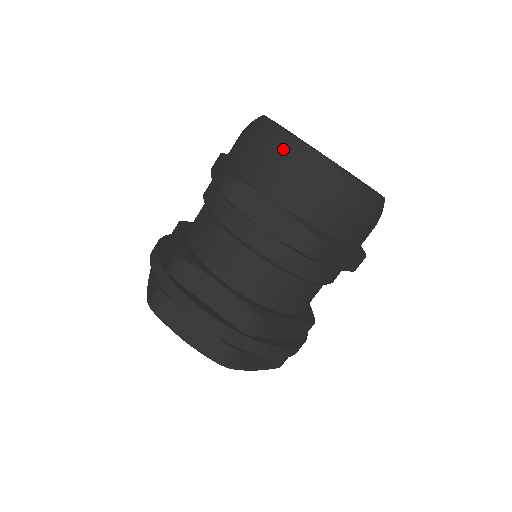
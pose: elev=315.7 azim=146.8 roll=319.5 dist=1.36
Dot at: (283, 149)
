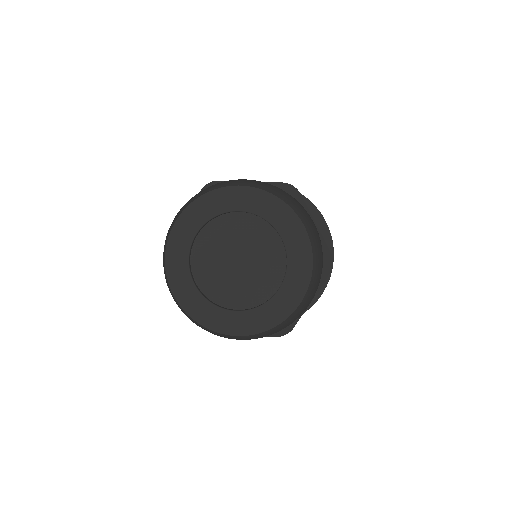
Dot at: occluded
